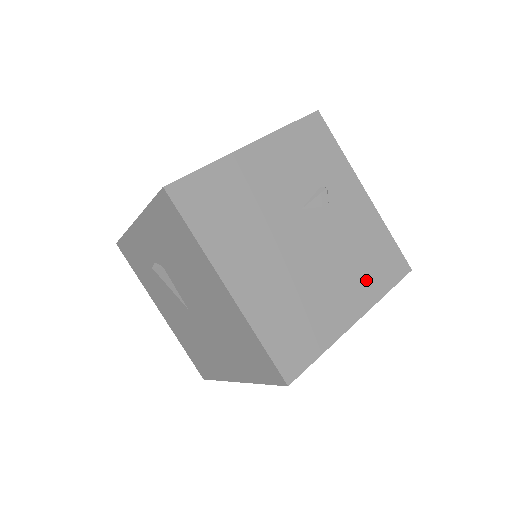
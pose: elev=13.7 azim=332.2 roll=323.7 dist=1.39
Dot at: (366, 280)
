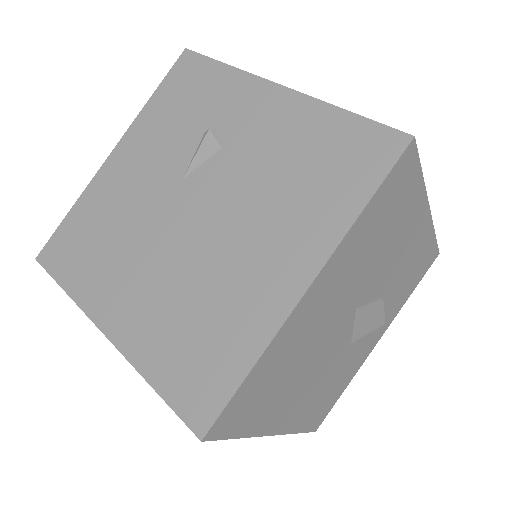
Dot at: (311, 212)
